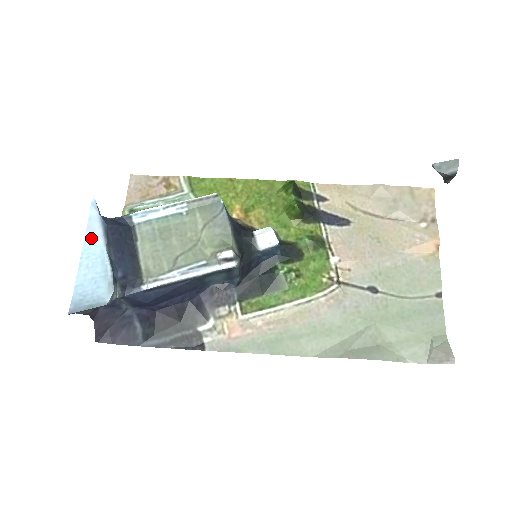
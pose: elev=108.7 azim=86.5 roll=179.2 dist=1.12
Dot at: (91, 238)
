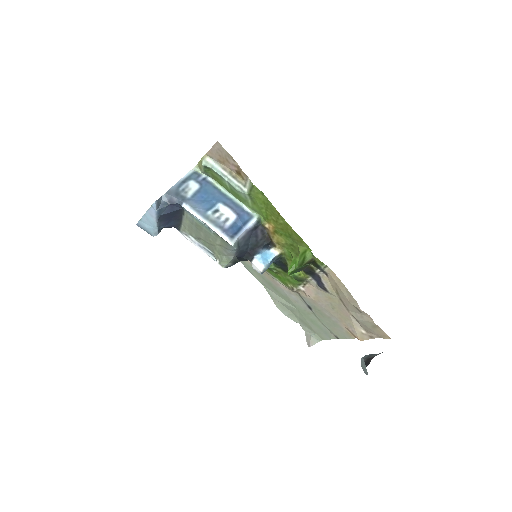
Dot at: (150, 214)
